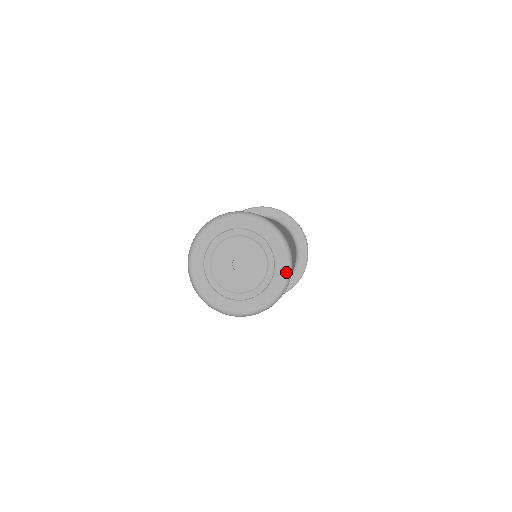
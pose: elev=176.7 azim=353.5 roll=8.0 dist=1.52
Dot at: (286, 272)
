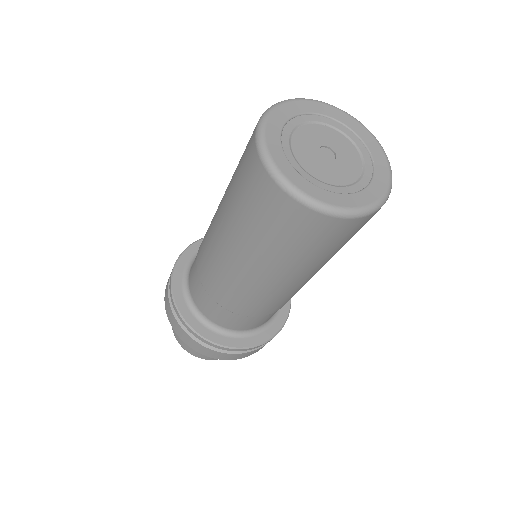
Dot at: (384, 192)
